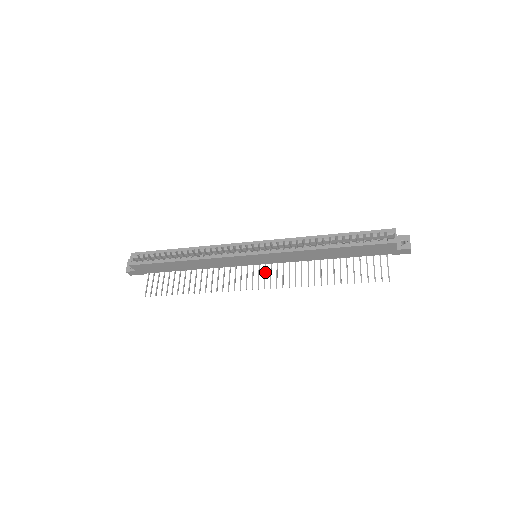
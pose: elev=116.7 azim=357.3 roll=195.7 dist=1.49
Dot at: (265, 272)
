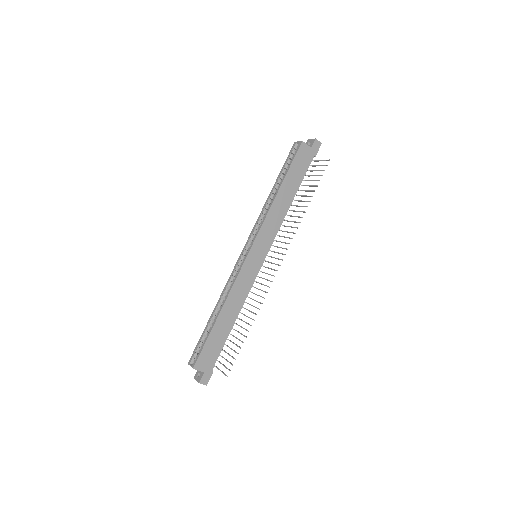
Dot at: (273, 257)
